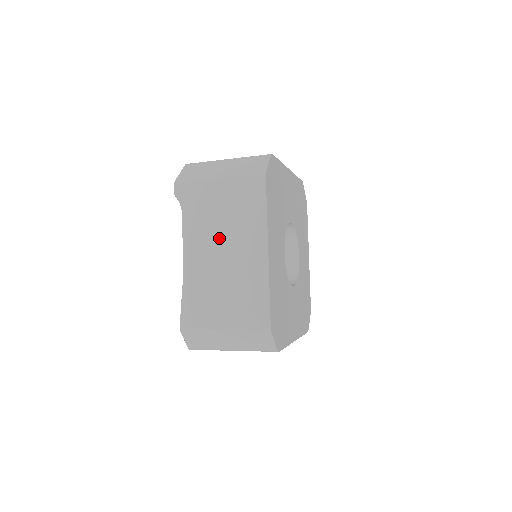
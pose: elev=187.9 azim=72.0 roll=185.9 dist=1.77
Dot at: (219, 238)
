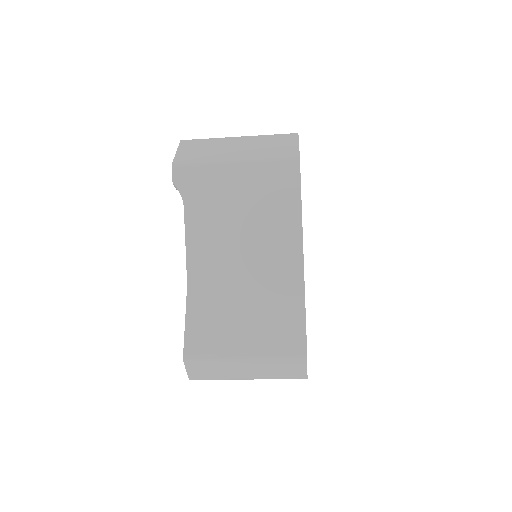
Dot at: (237, 240)
